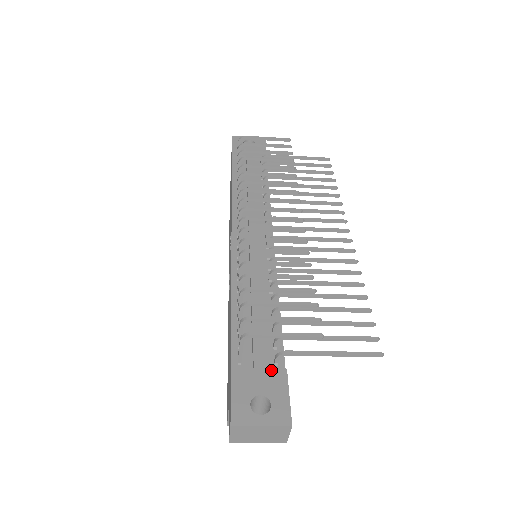
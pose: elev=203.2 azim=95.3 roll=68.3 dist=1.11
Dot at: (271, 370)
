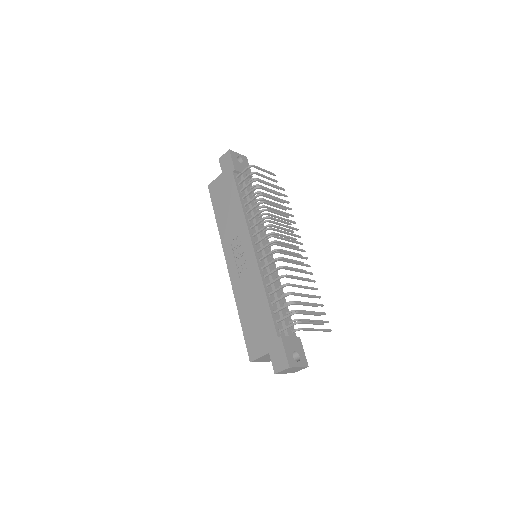
Dot at: (295, 338)
